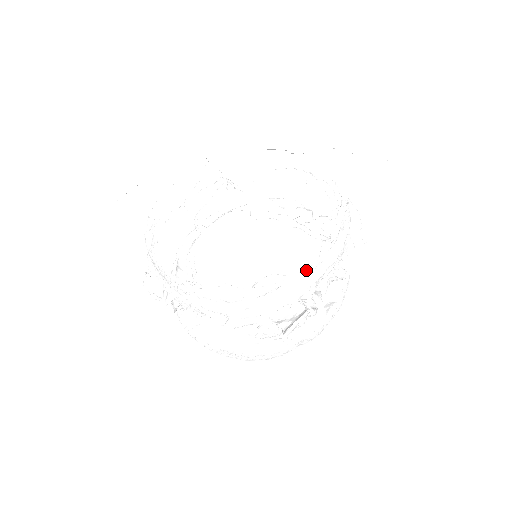
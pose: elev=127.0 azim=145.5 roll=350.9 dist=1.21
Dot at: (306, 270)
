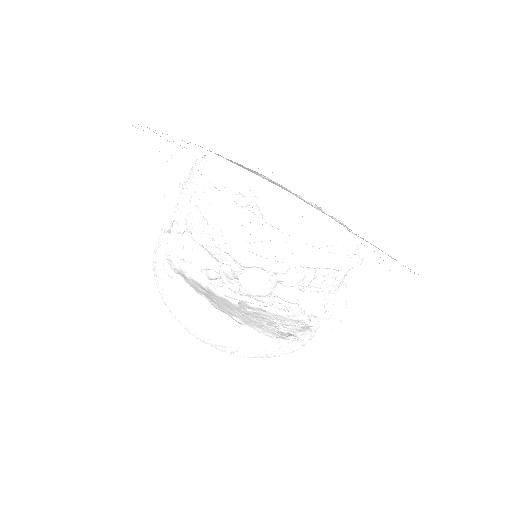
Dot at: (320, 251)
